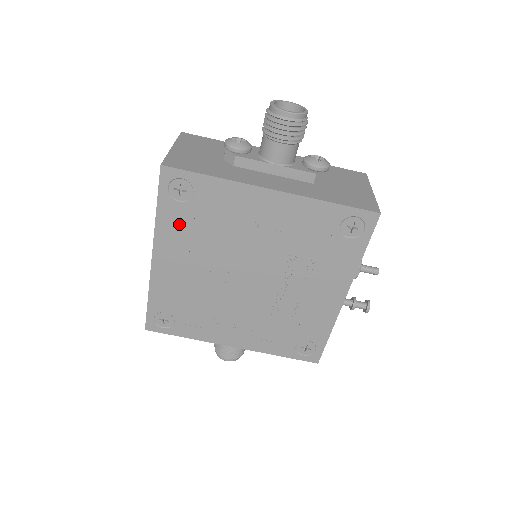
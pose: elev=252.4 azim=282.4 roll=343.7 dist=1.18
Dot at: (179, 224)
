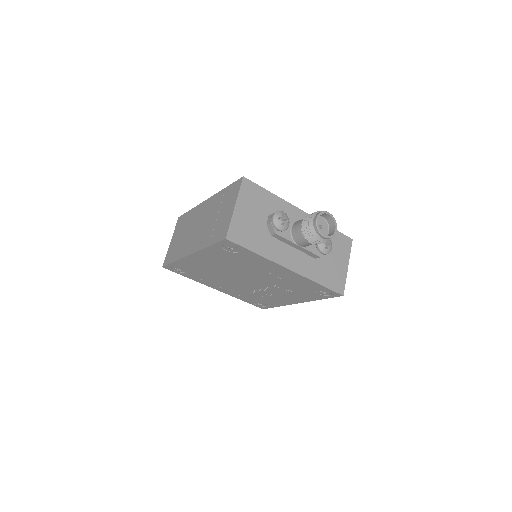
Dot at: (219, 255)
